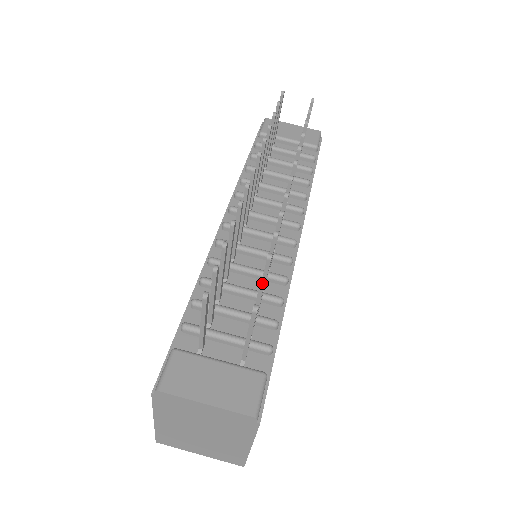
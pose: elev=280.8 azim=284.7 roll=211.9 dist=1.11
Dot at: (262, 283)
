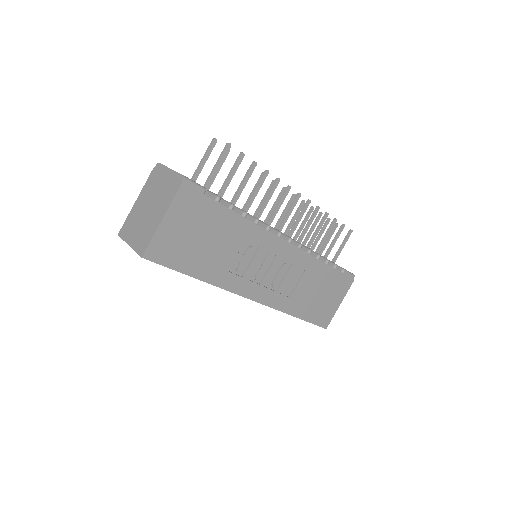
Dot at: (241, 153)
